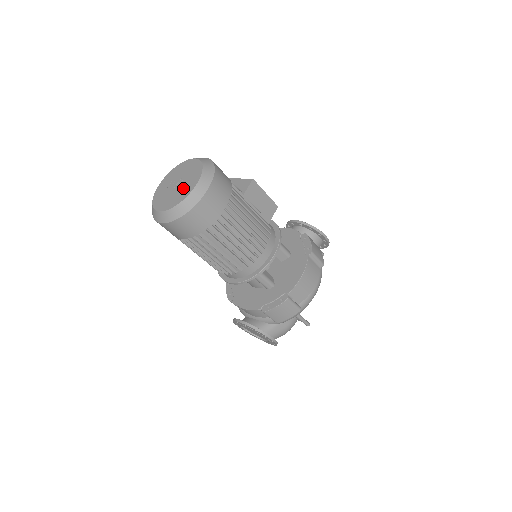
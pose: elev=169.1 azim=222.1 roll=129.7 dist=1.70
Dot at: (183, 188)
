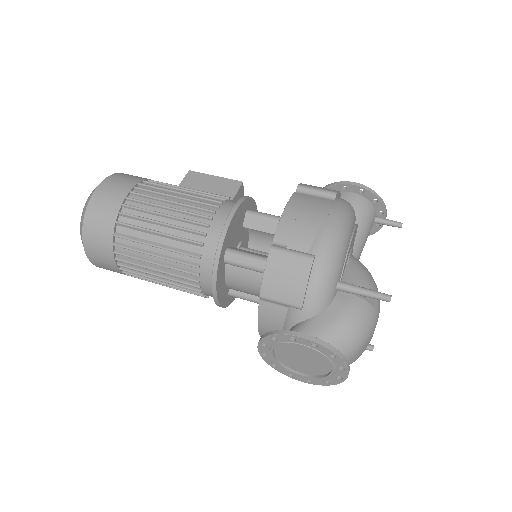
Dot at: occluded
